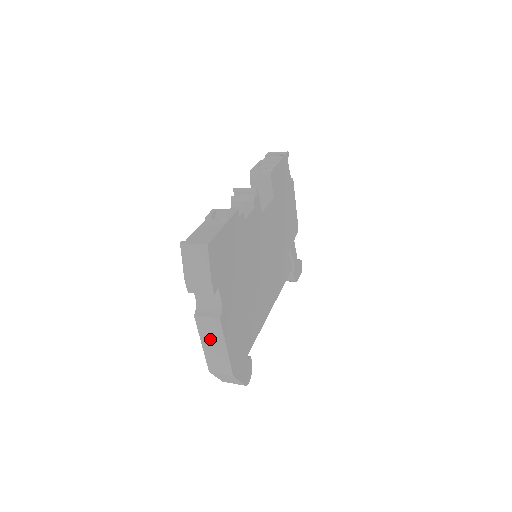
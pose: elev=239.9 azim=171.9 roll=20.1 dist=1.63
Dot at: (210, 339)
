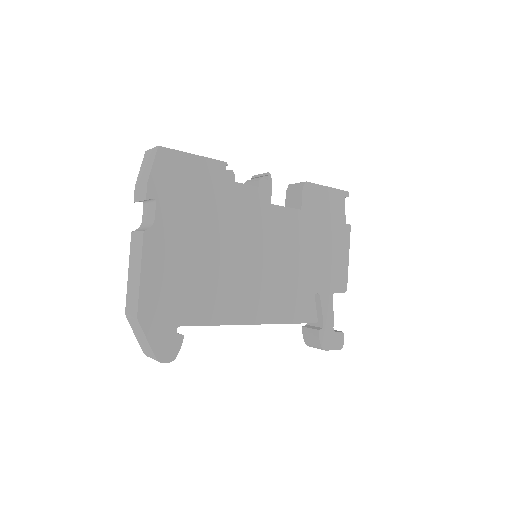
Dot at: (134, 263)
